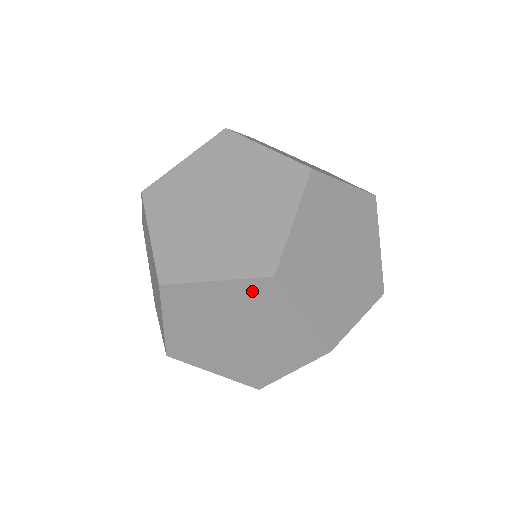
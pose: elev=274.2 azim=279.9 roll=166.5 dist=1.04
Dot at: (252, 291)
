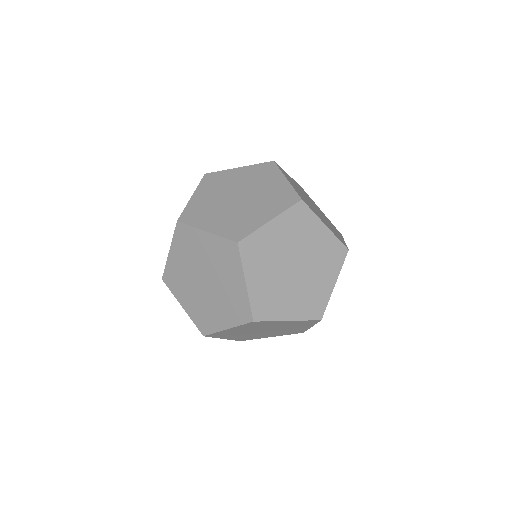
Dot at: (250, 325)
